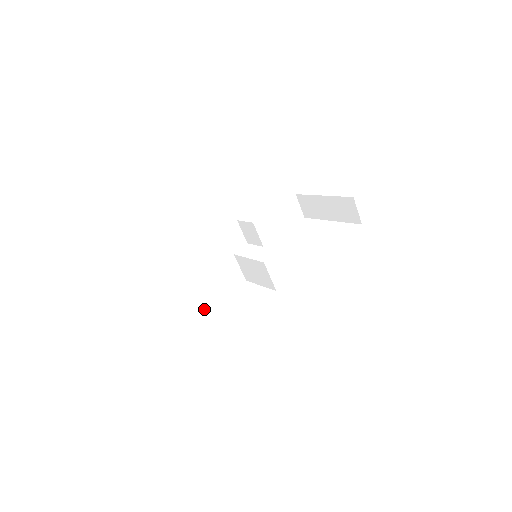
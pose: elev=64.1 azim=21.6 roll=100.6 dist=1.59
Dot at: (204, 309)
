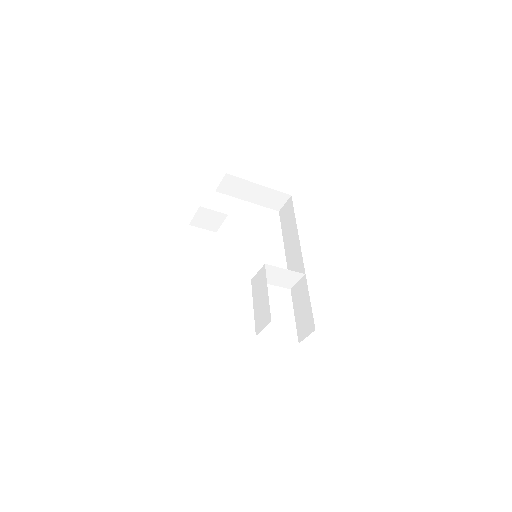
Dot at: (255, 321)
